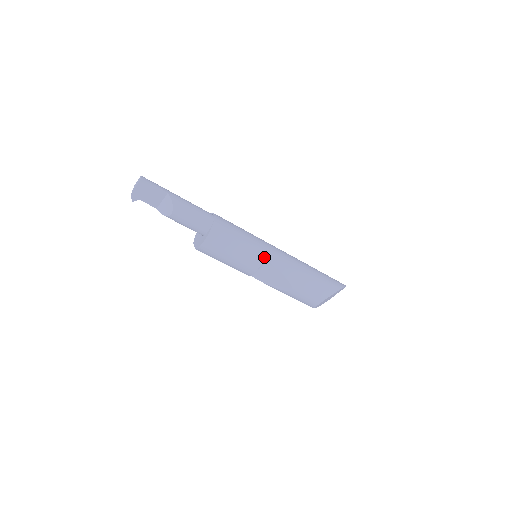
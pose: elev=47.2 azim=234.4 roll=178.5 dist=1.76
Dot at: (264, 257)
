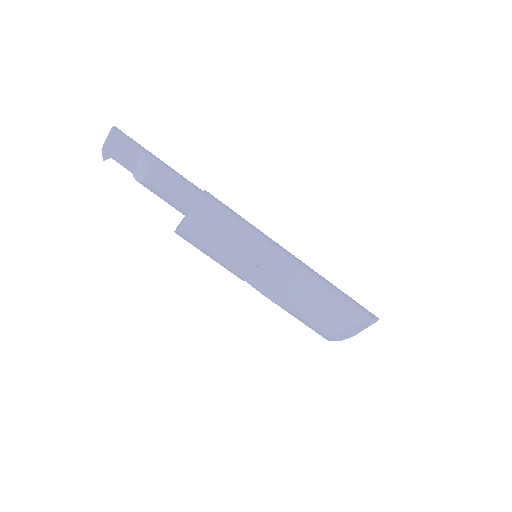
Dot at: (262, 256)
